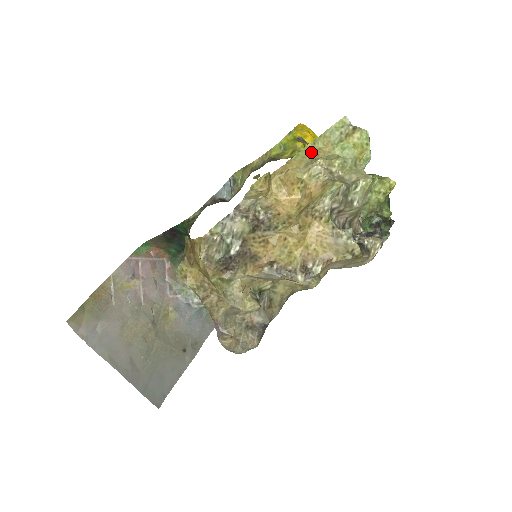
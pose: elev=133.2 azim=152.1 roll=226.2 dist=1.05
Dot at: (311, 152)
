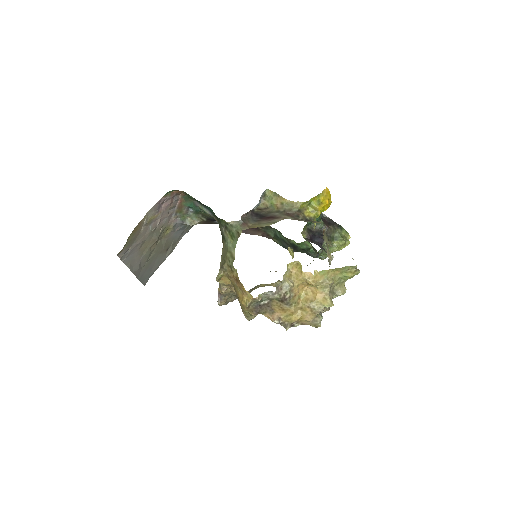
Dot at: (329, 272)
